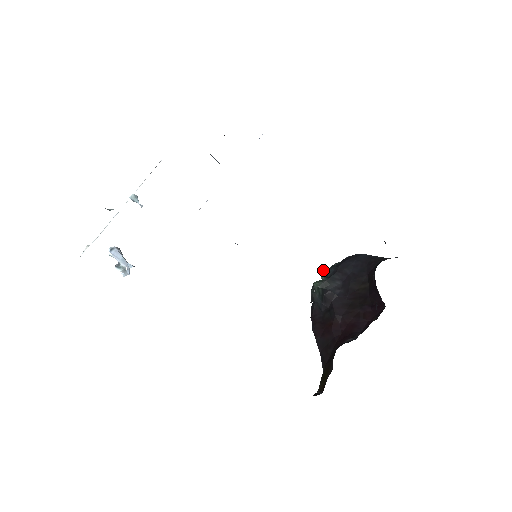
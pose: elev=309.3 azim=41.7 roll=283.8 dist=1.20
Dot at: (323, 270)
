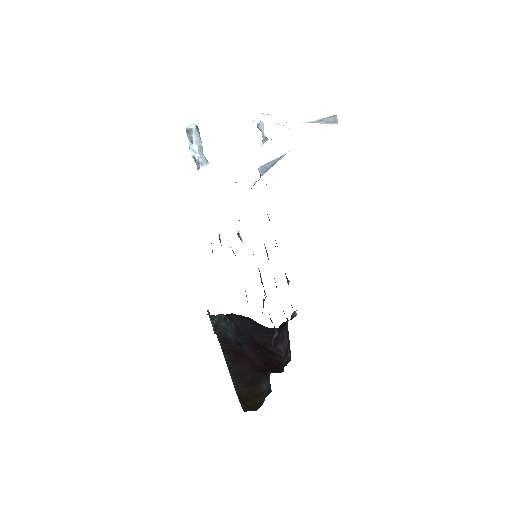
Dot at: (209, 312)
